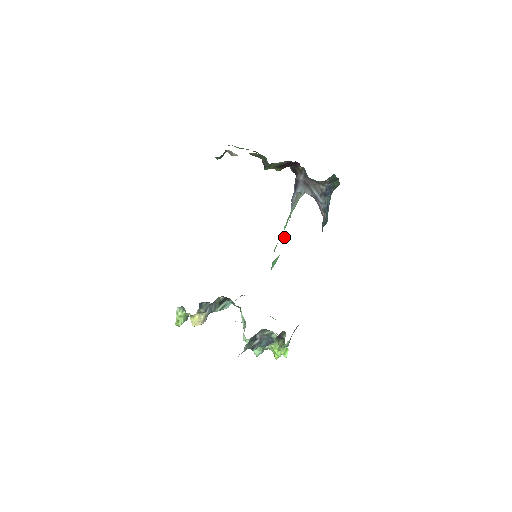
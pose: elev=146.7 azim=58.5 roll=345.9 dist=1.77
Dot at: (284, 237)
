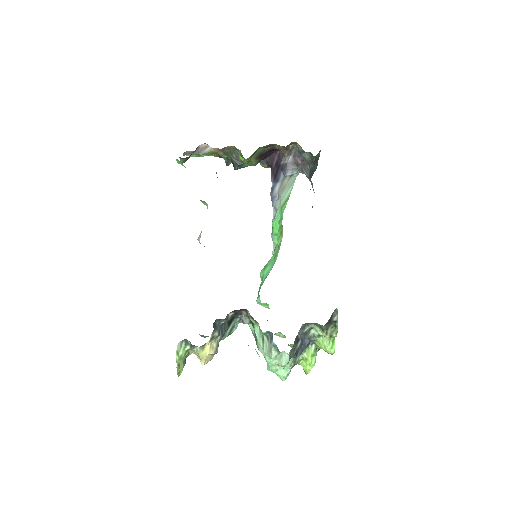
Dot at: (277, 231)
